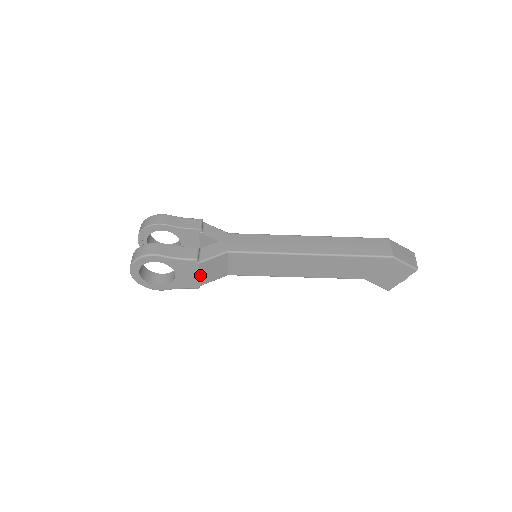
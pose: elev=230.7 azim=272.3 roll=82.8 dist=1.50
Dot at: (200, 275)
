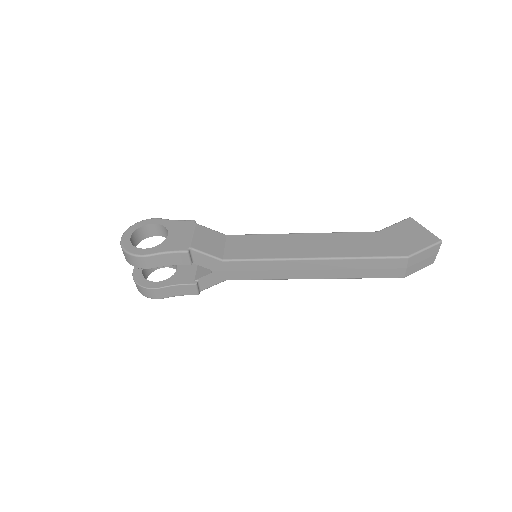
Dot at: occluded
